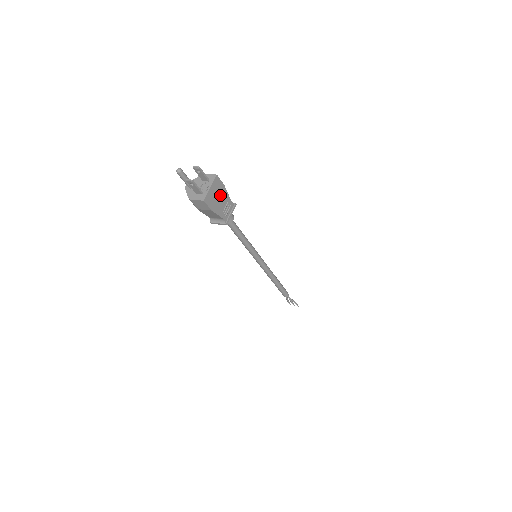
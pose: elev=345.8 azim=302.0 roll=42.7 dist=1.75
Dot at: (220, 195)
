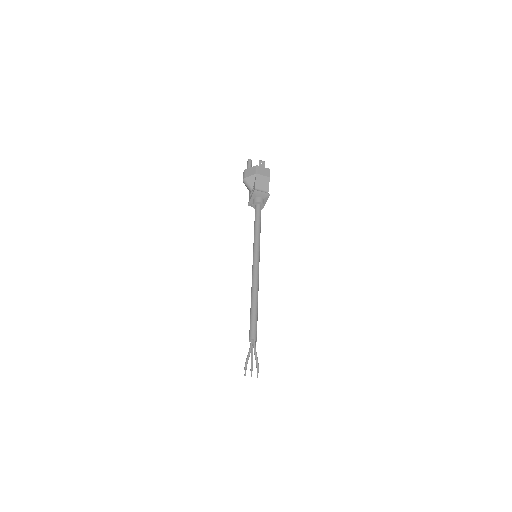
Dot at: occluded
